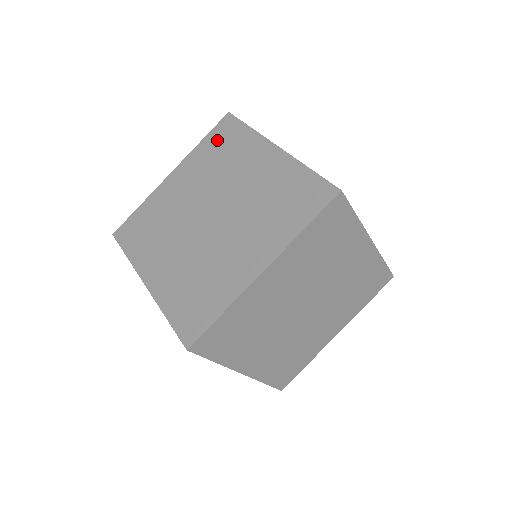
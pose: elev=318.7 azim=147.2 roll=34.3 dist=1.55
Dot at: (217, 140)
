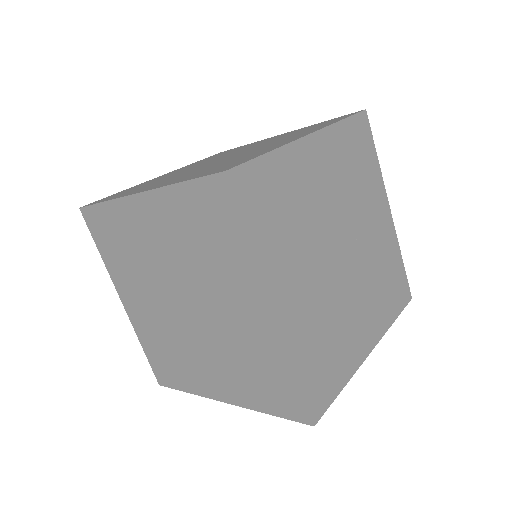
Dot at: (213, 156)
